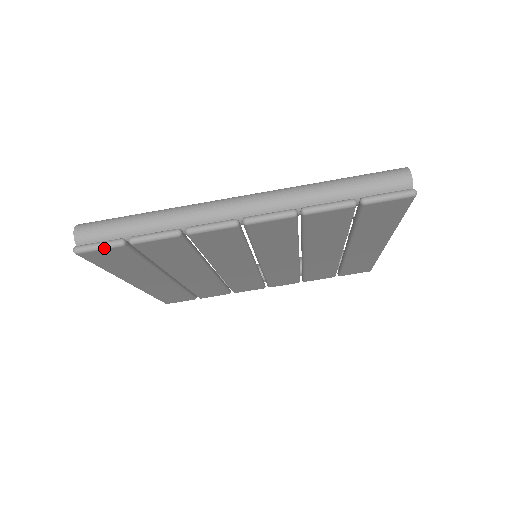
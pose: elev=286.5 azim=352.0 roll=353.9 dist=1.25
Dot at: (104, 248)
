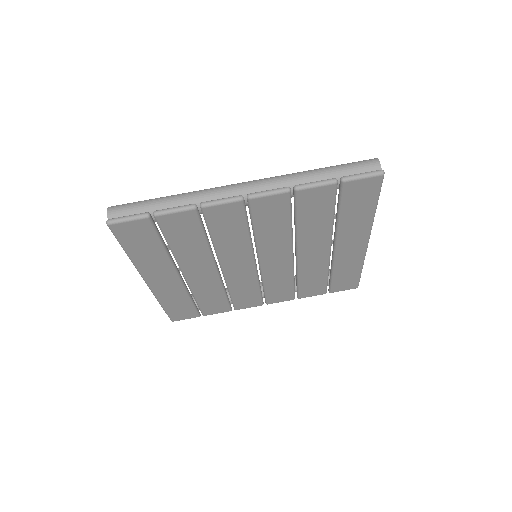
Dot at: (132, 220)
